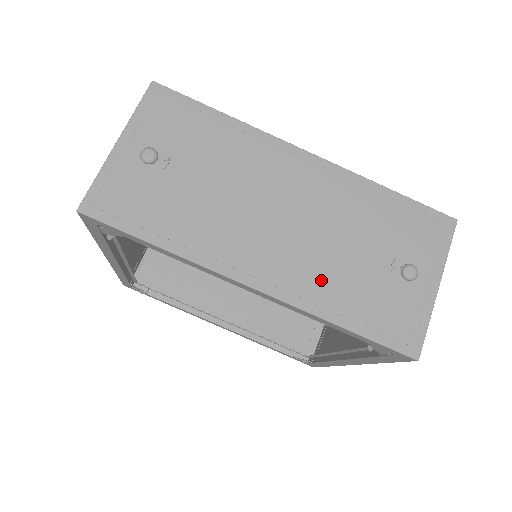
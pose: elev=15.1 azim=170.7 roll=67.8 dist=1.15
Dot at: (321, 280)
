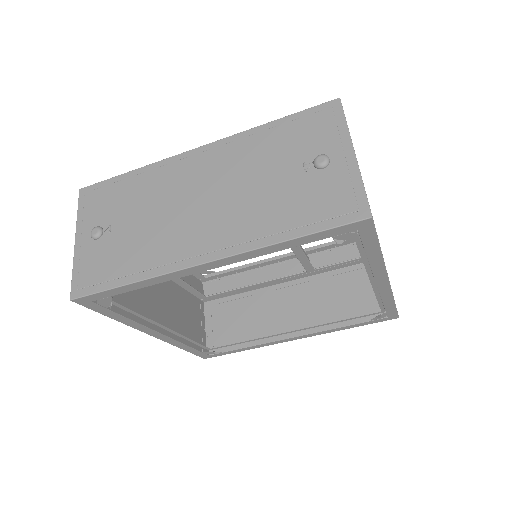
Dot at: (255, 219)
